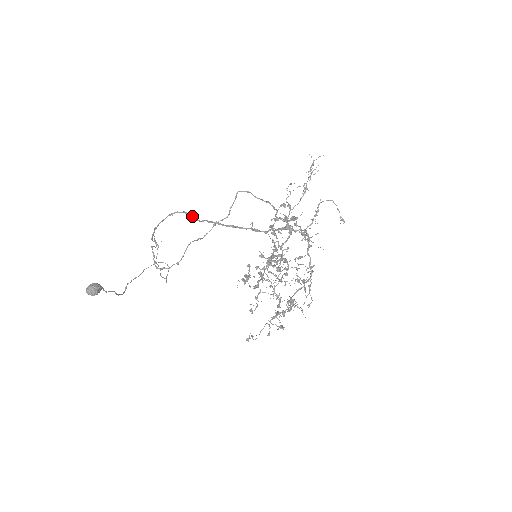
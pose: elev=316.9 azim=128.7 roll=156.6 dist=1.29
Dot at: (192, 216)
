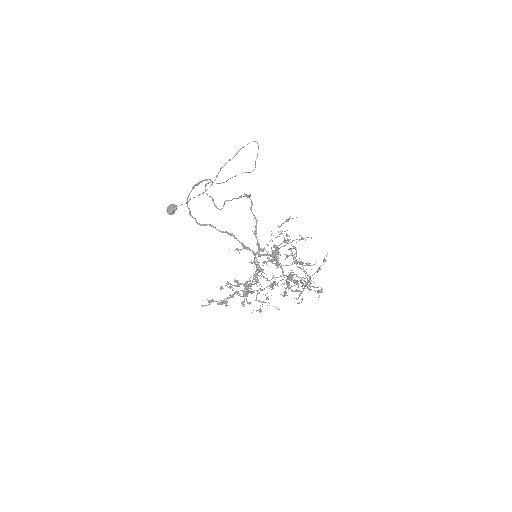
Dot at: (195, 219)
